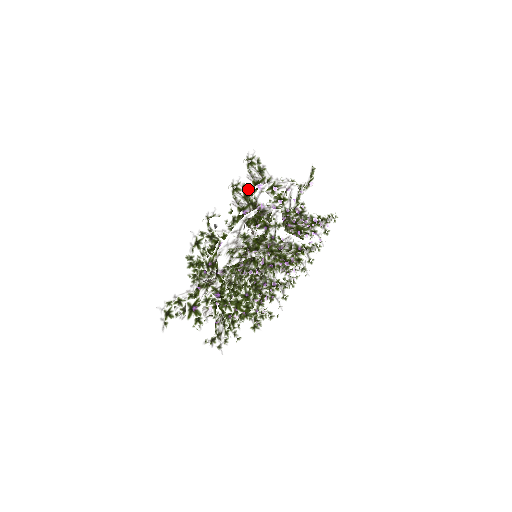
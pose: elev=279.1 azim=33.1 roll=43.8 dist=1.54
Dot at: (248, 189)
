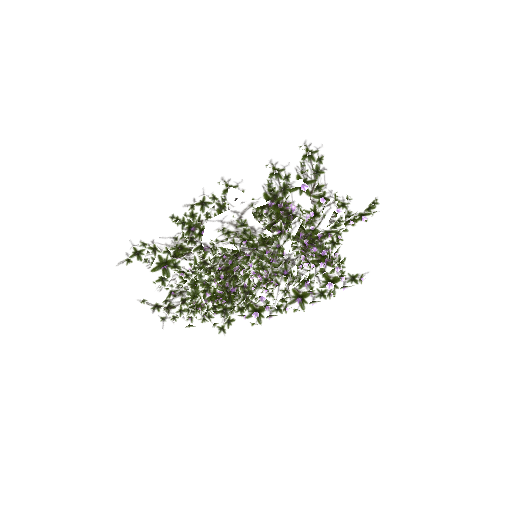
Dot at: occluded
